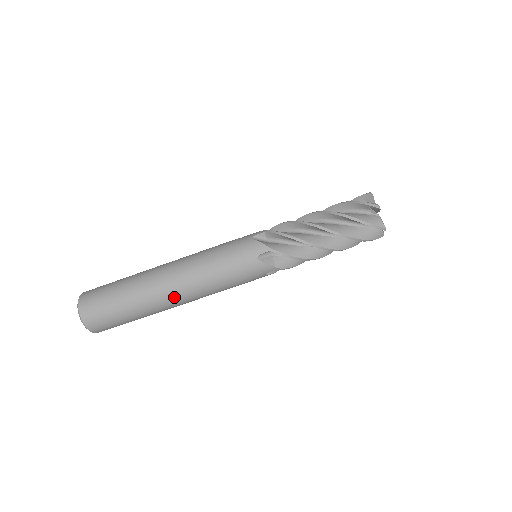
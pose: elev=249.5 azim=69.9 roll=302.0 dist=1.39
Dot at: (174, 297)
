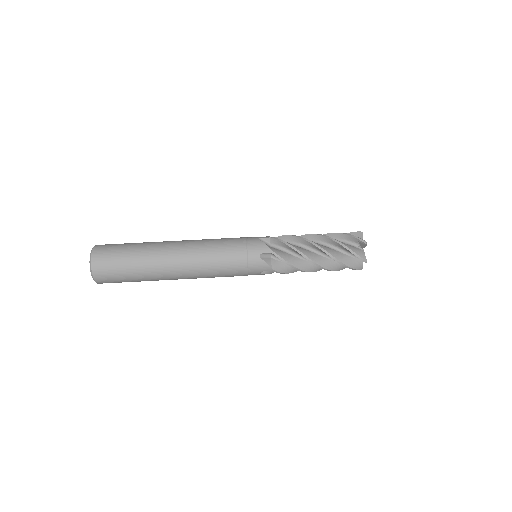
Dot at: (178, 249)
